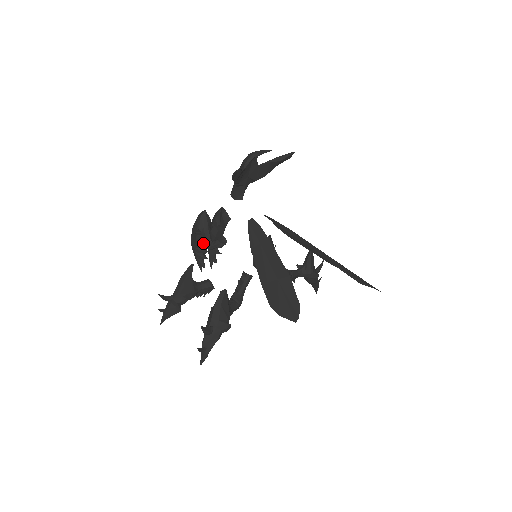
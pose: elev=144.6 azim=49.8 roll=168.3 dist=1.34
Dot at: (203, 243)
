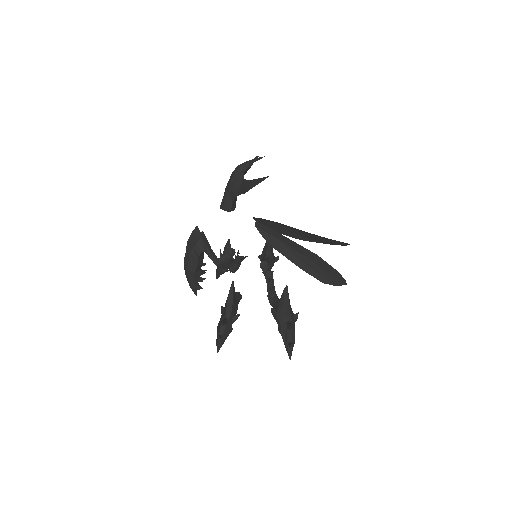
Dot at: (201, 265)
